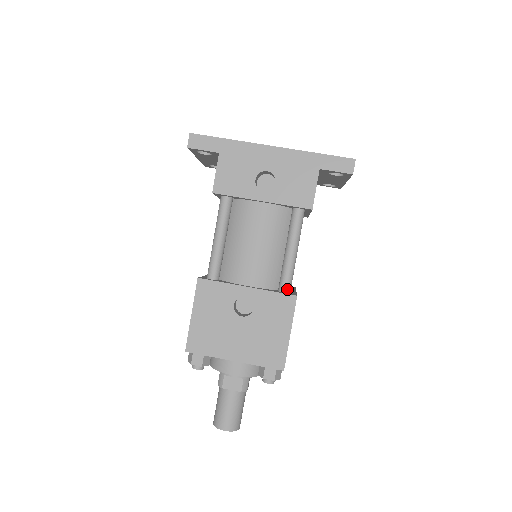
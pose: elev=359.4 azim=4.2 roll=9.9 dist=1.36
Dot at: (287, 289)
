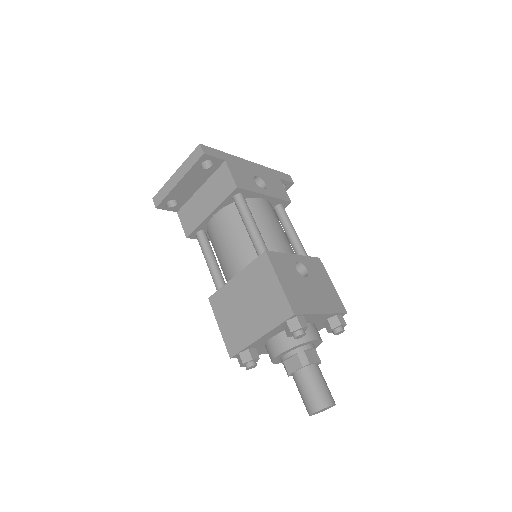
Dot at: occluded
